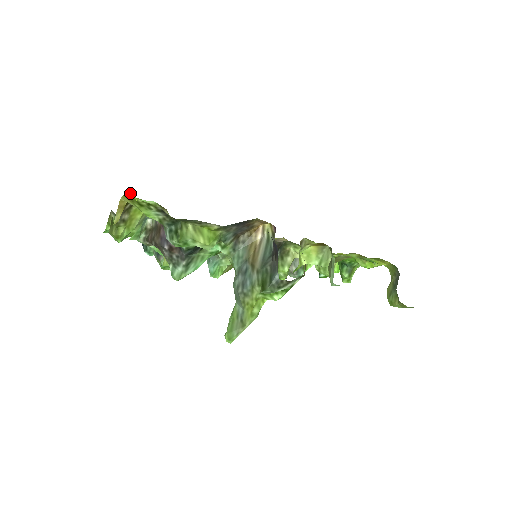
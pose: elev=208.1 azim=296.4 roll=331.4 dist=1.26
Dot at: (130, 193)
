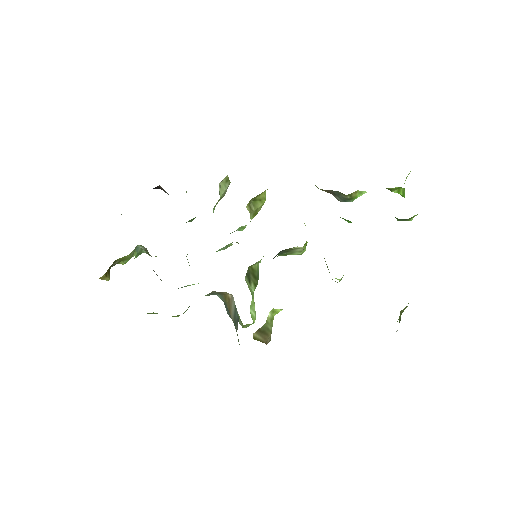
Dot at: occluded
